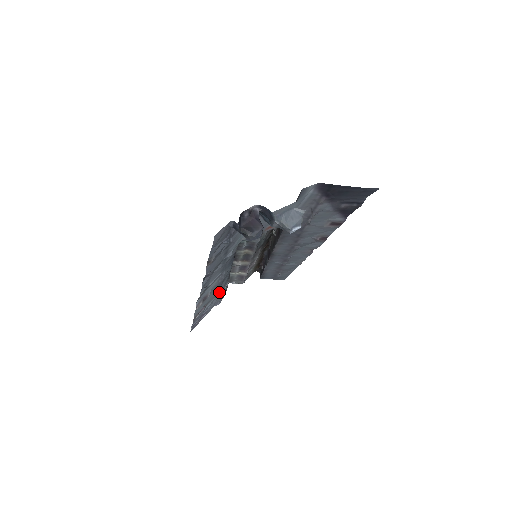
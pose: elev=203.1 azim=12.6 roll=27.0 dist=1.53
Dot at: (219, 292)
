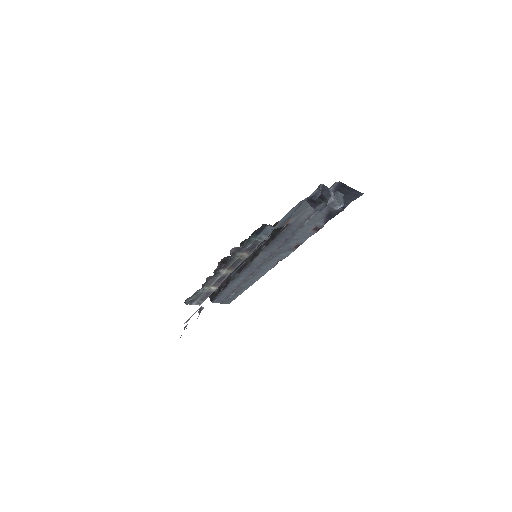
Dot at: occluded
